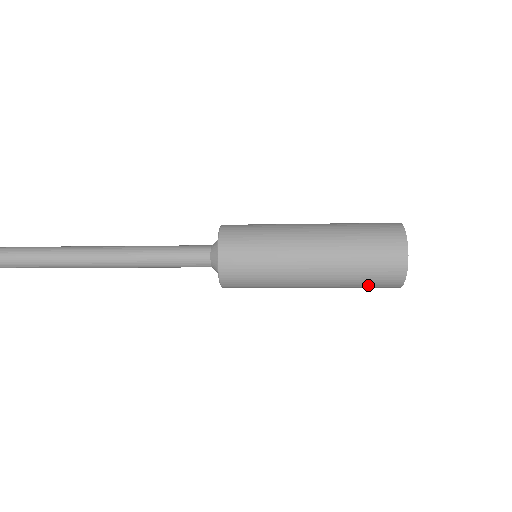
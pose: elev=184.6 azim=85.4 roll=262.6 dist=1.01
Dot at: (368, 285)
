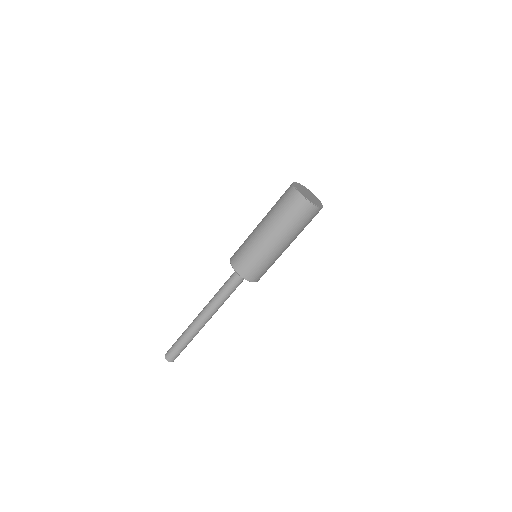
Dot at: (288, 210)
